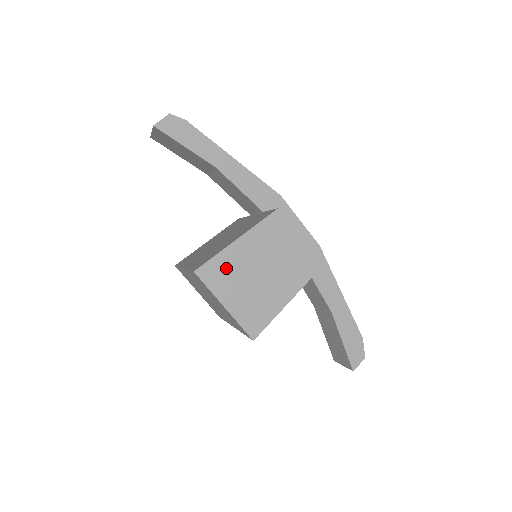
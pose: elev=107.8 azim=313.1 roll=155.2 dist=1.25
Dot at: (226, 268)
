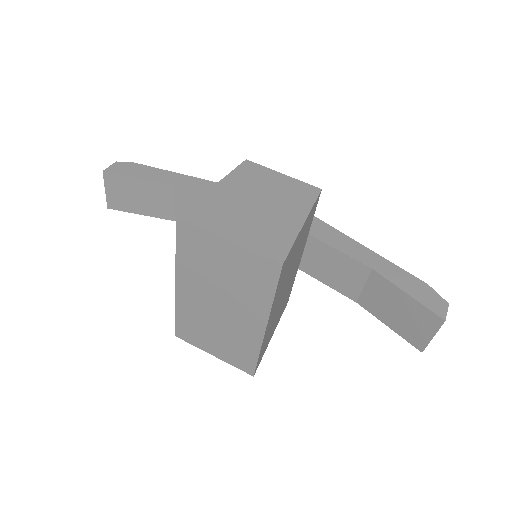
Dot at: (213, 208)
